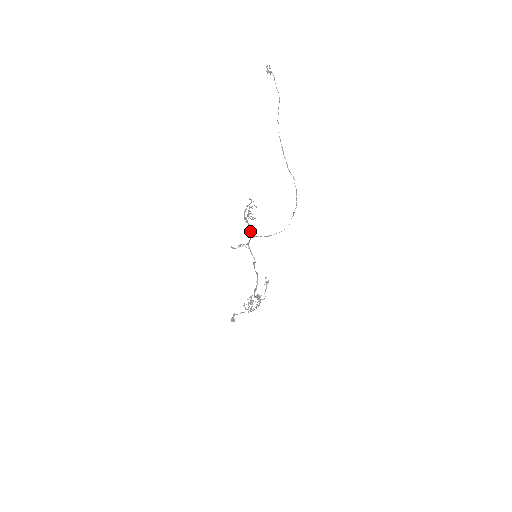
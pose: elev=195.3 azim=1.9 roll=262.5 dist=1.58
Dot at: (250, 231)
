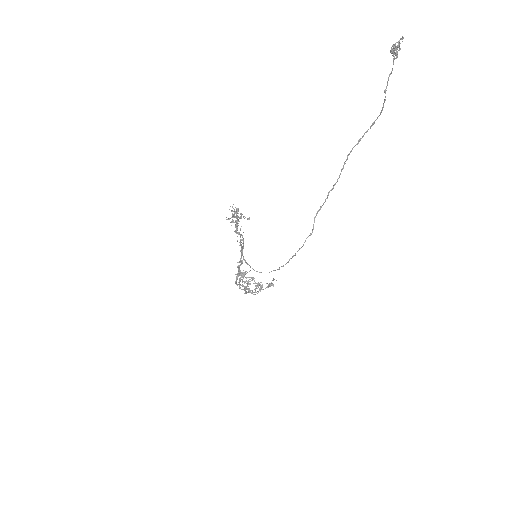
Dot at: (239, 233)
